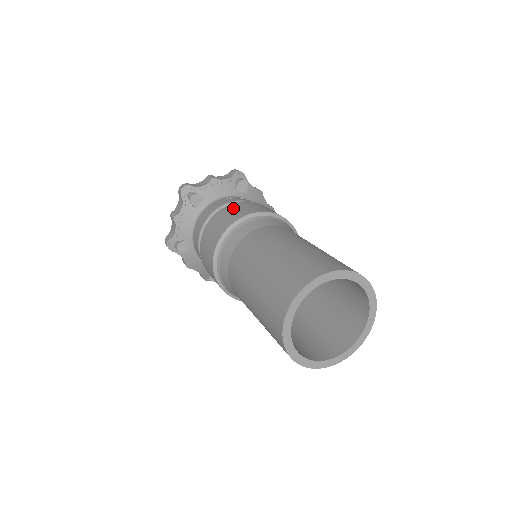
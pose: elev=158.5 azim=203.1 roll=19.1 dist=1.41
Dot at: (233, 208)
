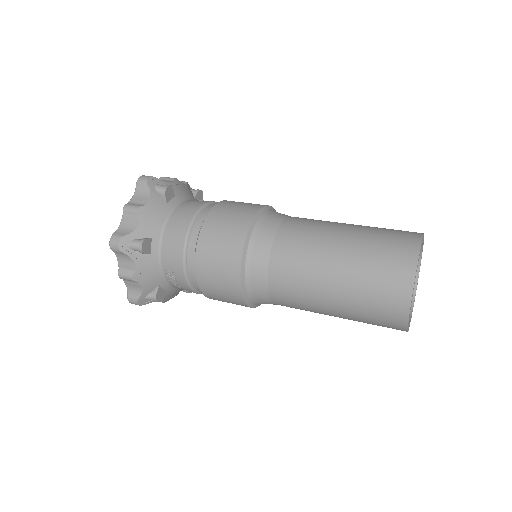
Dot at: (237, 202)
